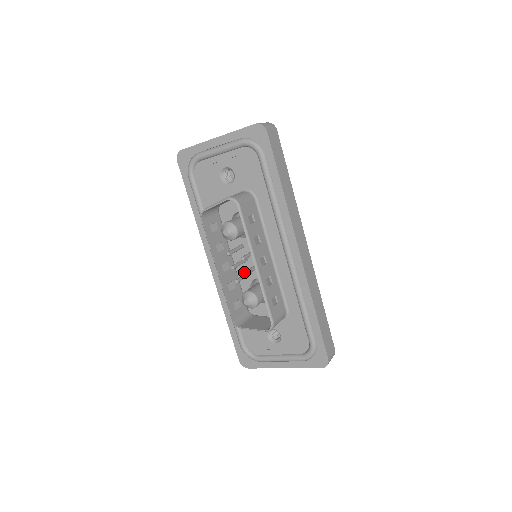
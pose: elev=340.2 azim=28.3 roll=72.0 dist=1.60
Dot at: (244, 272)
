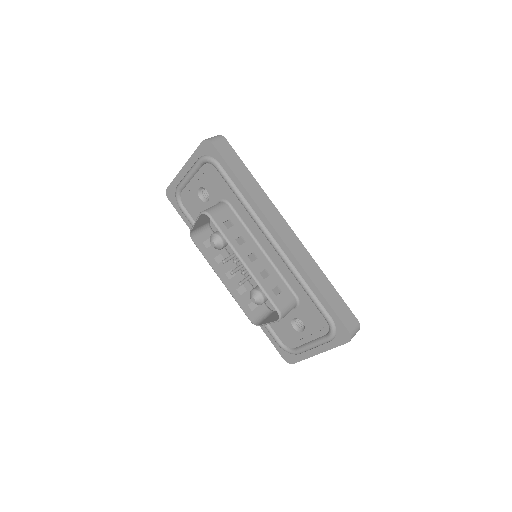
Dot at: occluded
